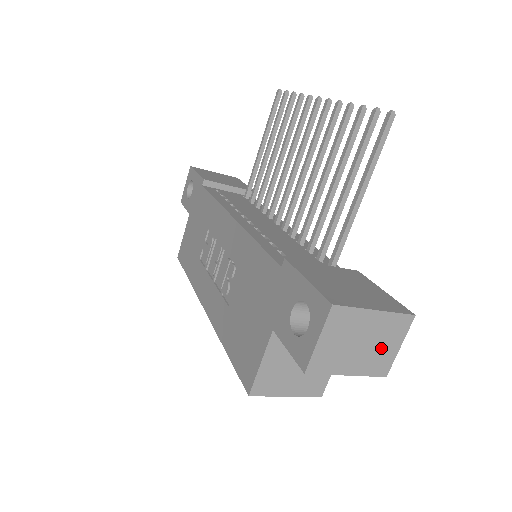
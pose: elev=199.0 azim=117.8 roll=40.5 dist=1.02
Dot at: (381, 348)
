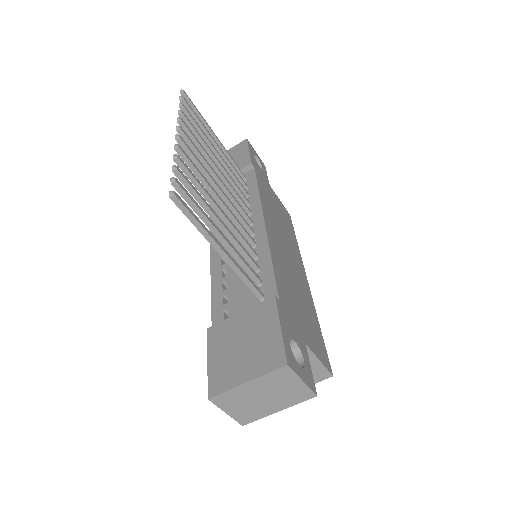
Dot at: (285, 390)
